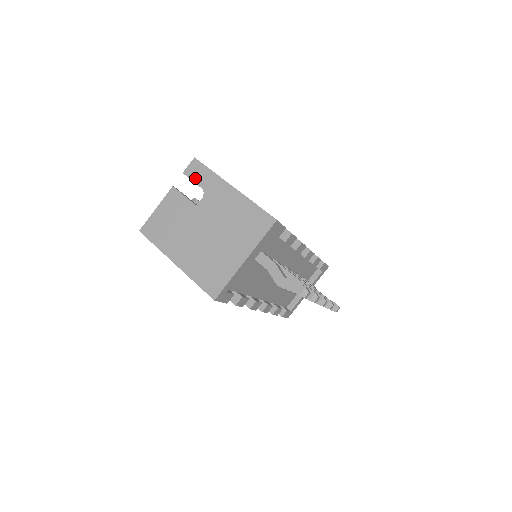
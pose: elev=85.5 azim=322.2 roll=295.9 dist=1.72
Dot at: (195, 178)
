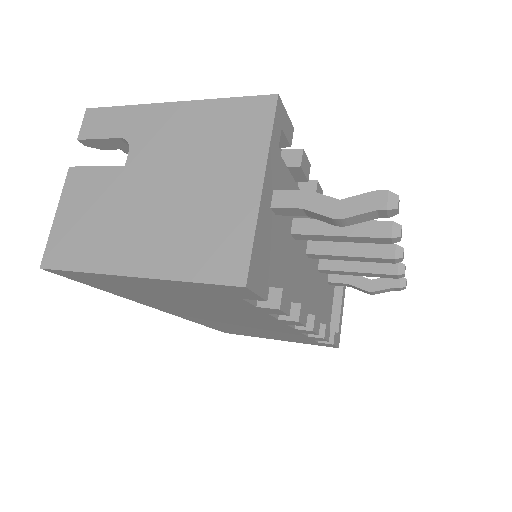
Dot at: (102, 132)
